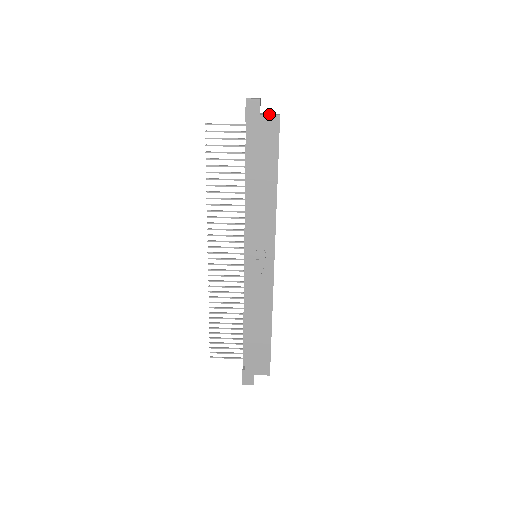
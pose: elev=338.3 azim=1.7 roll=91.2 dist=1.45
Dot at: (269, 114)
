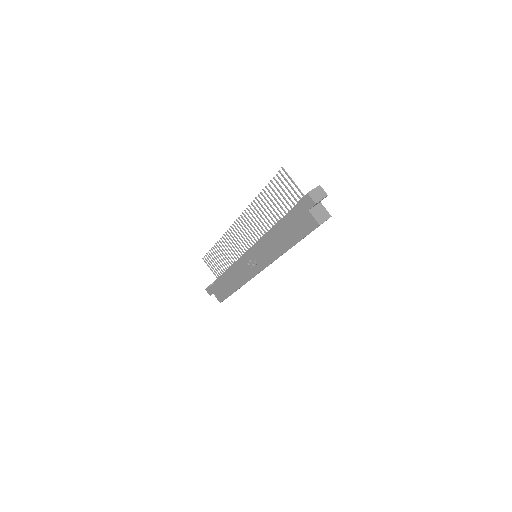
Dot at: (318, 213)
